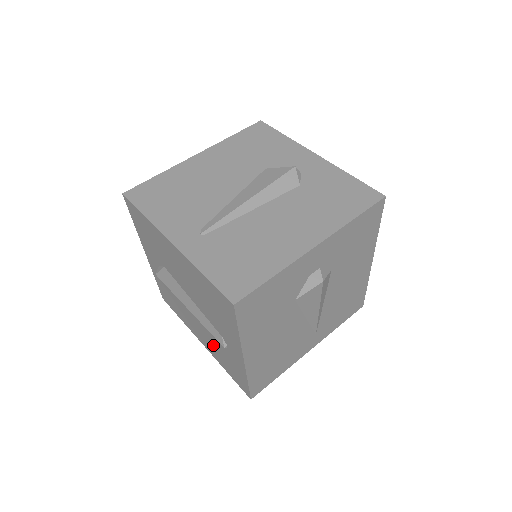
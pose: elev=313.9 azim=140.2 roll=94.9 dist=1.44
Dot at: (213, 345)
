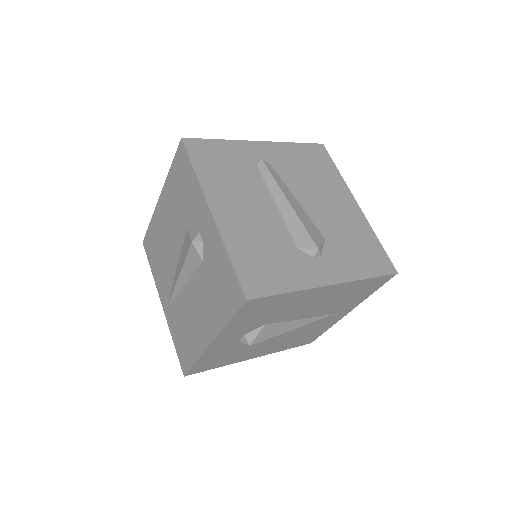
Dot at: occluded
